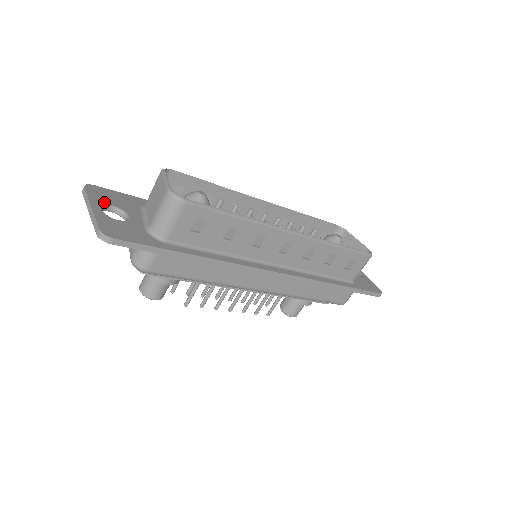
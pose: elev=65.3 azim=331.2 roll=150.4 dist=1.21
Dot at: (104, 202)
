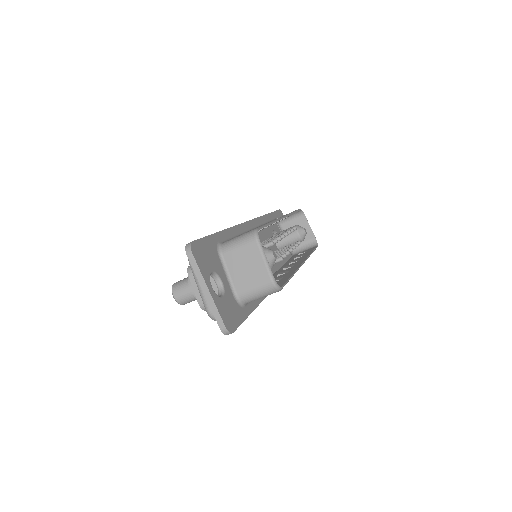
Dot at: (208, 271)
